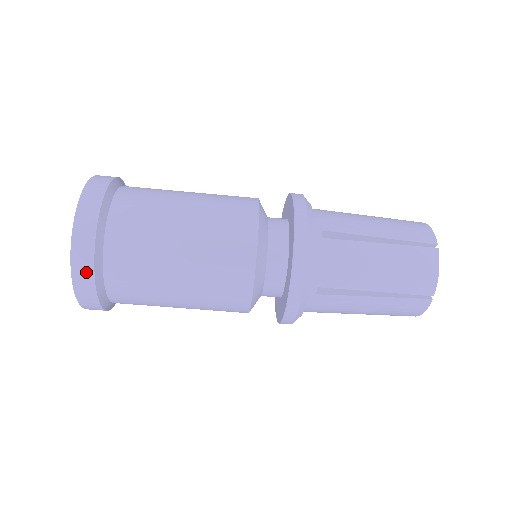
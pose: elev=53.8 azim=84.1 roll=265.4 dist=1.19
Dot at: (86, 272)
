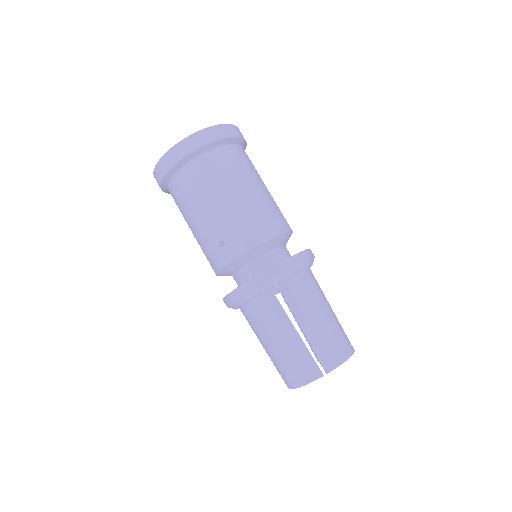
Dot at: (239, 133)
